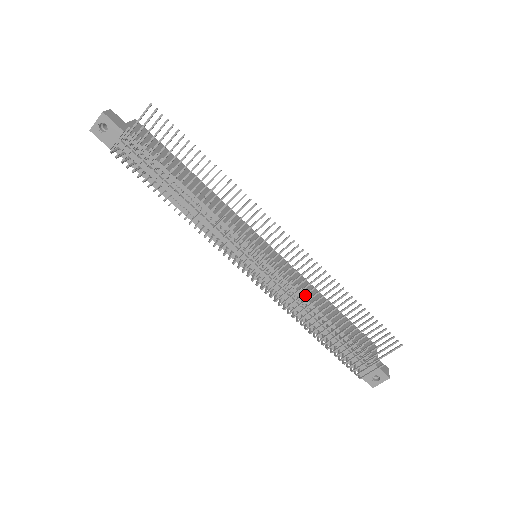
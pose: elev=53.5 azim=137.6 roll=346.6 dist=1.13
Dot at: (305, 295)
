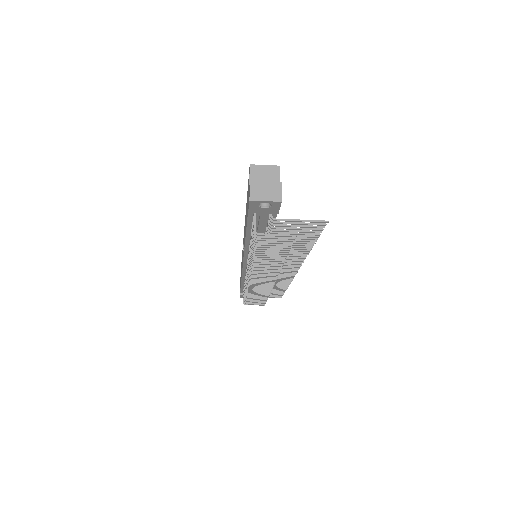
Dot at: occluded
